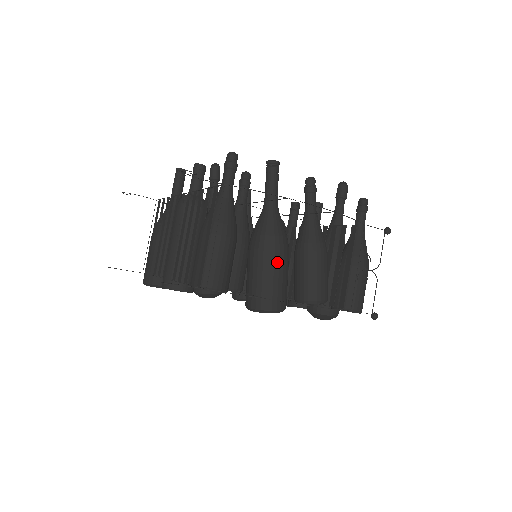
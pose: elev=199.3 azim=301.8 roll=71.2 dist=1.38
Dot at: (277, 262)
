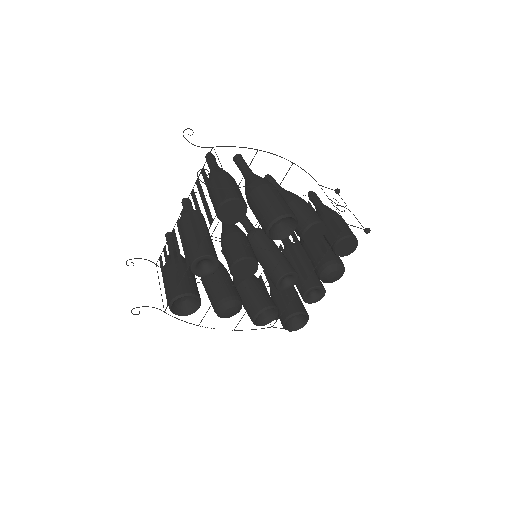
Dot at: (273, 189)
